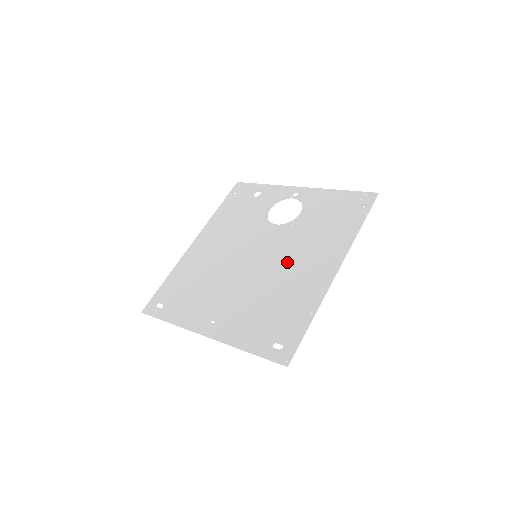
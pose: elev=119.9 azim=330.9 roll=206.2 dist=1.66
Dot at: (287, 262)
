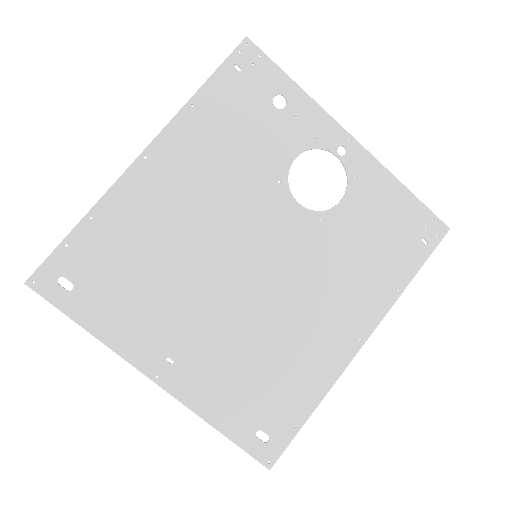
Dot at: (302, 296)
